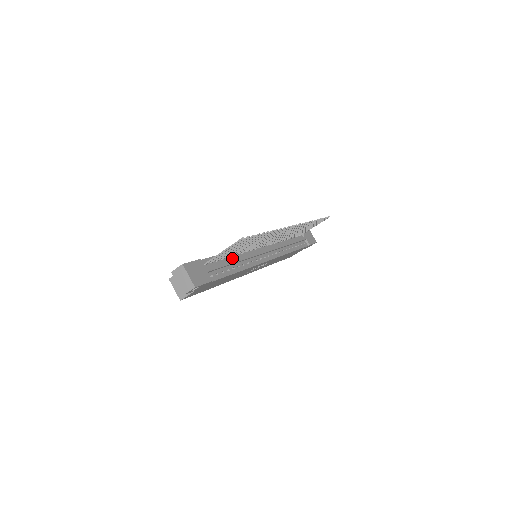
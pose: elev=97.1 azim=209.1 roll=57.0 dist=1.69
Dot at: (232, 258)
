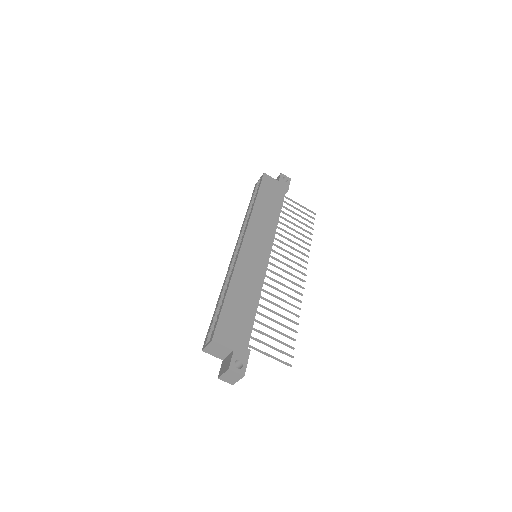
Dot at: occluded
